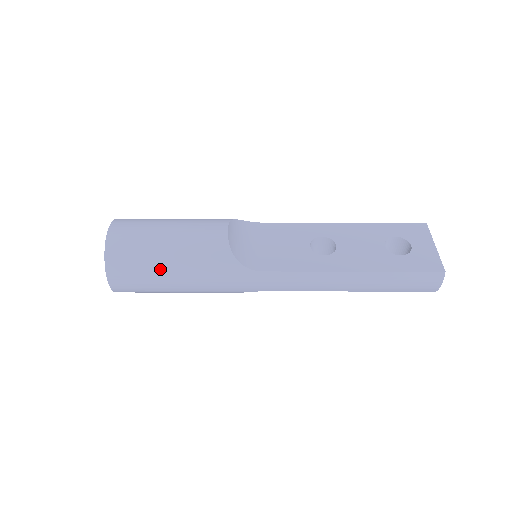
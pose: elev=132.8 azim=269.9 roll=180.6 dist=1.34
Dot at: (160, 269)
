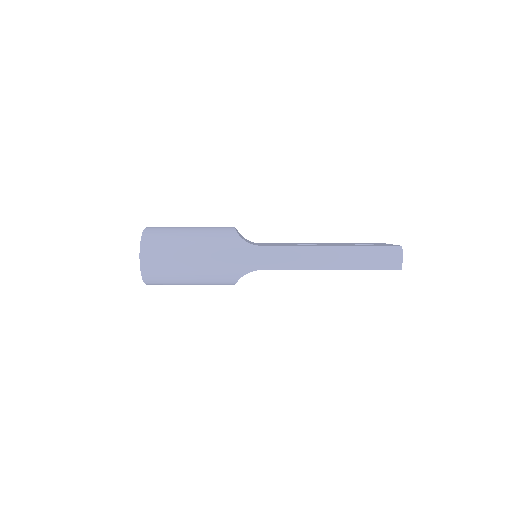
Dot at: (182, 244)
